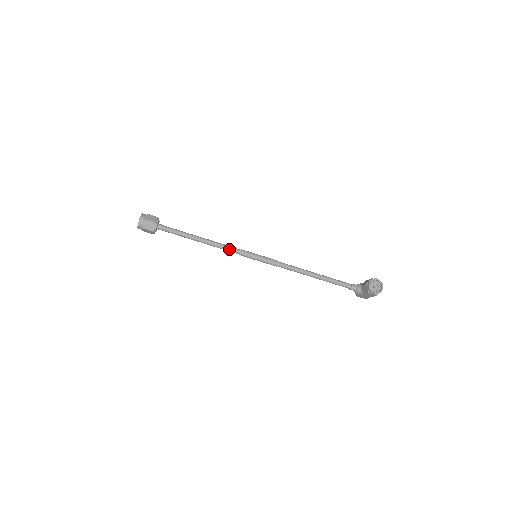
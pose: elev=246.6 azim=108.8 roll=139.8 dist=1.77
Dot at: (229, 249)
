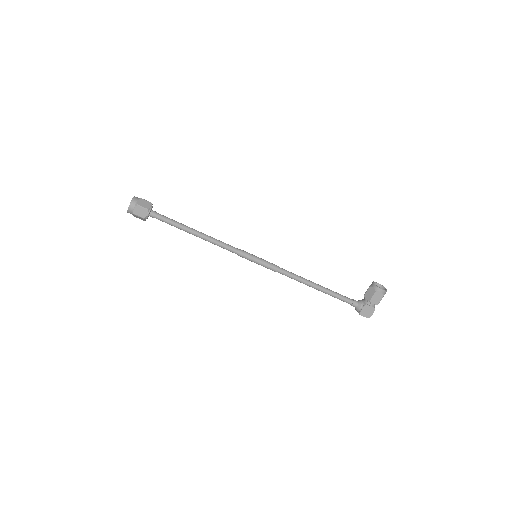
Dot at: (228, 245)
